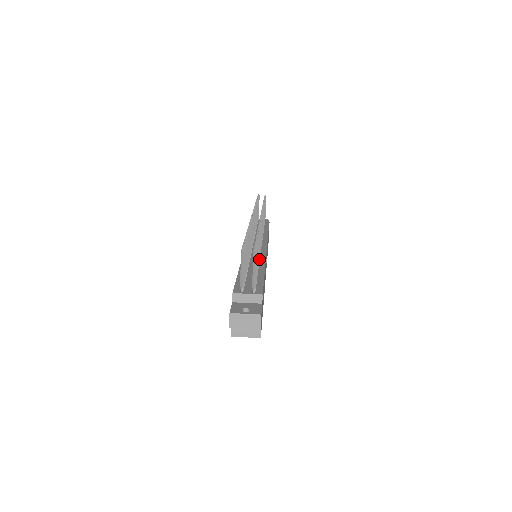
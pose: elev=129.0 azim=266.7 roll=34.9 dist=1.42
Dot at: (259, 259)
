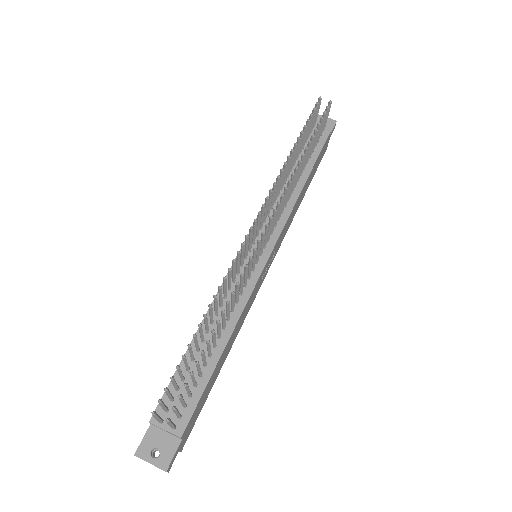
Dot at: (225, 326)
